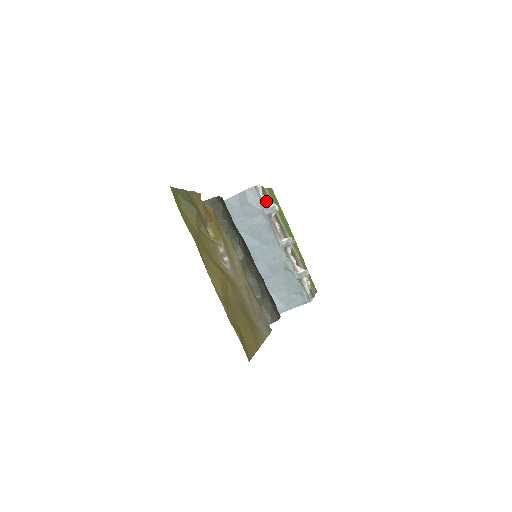
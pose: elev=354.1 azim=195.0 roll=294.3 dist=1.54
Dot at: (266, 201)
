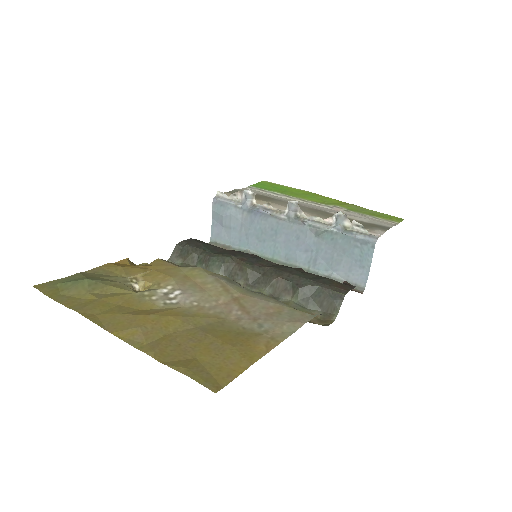
Dot at: occluded
